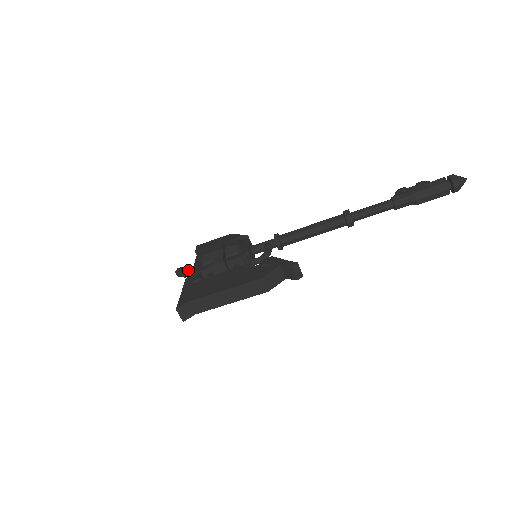
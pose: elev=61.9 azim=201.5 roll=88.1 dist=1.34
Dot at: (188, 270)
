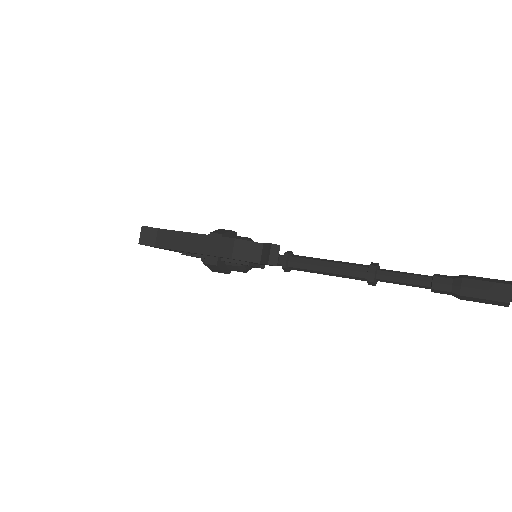
Dot at: occluded
